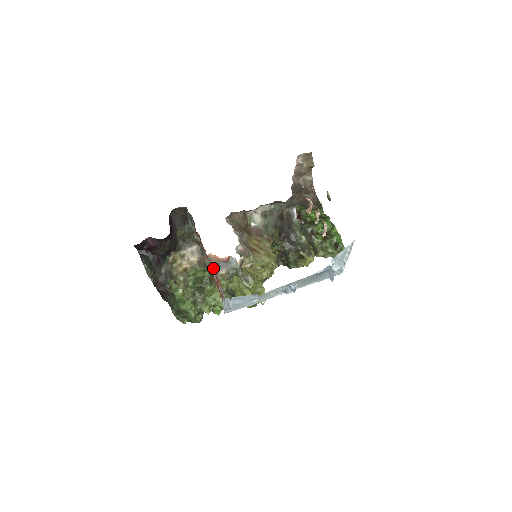
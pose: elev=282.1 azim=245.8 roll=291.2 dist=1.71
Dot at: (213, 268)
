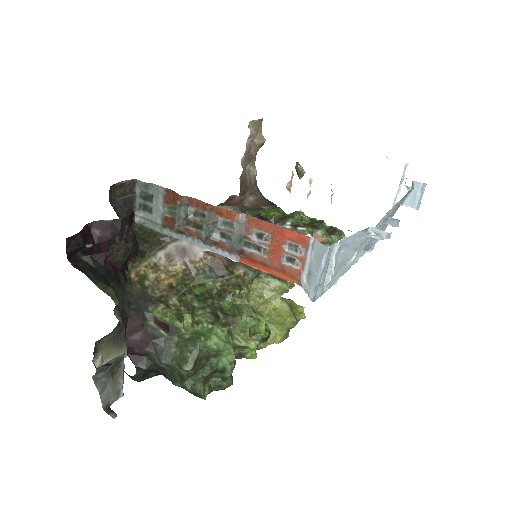
Dot at: (262, 224)
